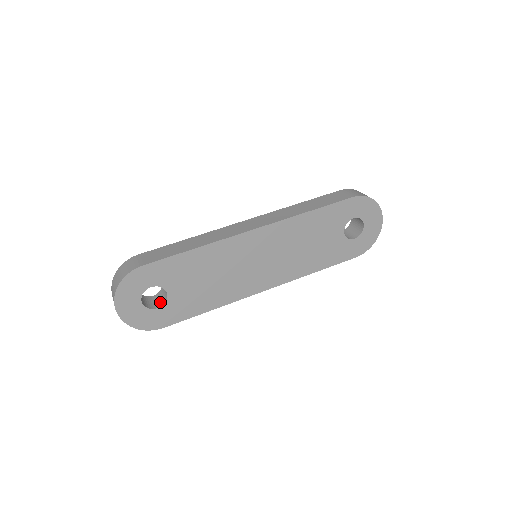
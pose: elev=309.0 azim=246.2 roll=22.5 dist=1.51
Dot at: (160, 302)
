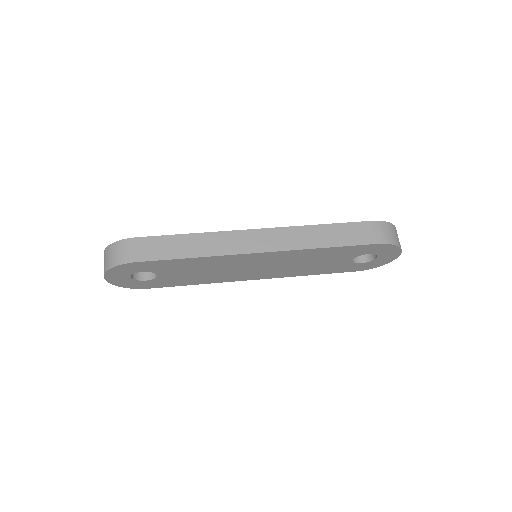
Dot at: (150, 273)
